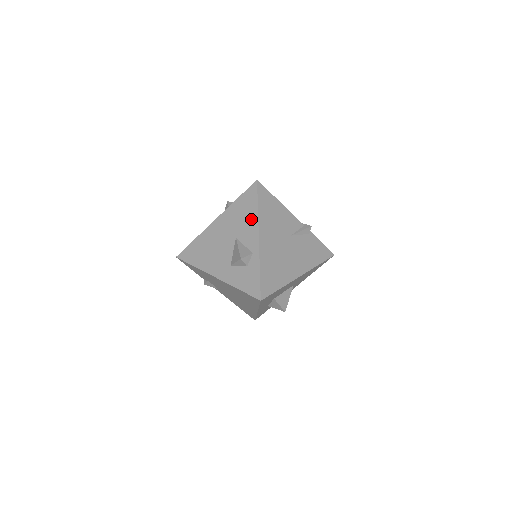
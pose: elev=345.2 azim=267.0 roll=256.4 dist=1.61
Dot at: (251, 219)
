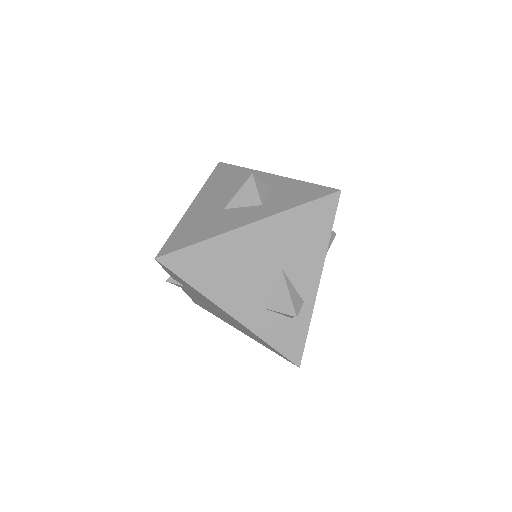
Dot at: (315, 250)
